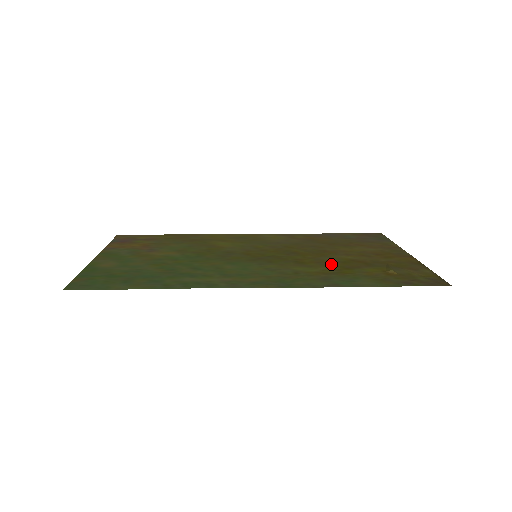
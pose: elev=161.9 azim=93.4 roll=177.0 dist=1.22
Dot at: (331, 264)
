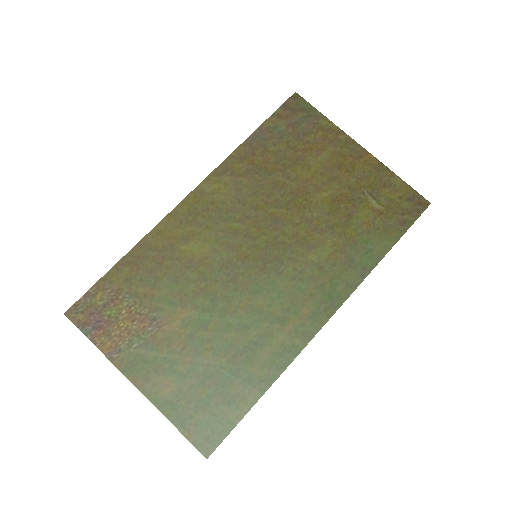
Dot at: (327, 226)
